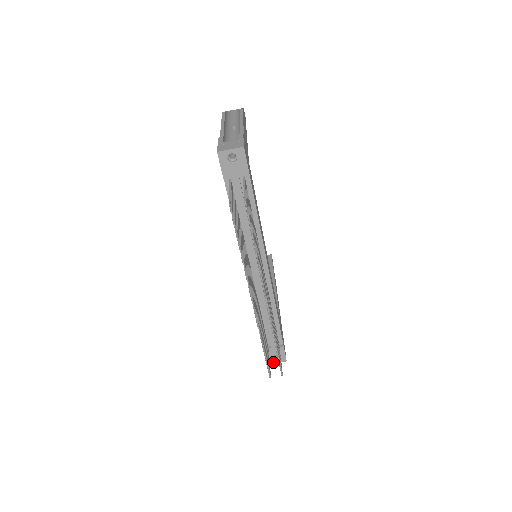
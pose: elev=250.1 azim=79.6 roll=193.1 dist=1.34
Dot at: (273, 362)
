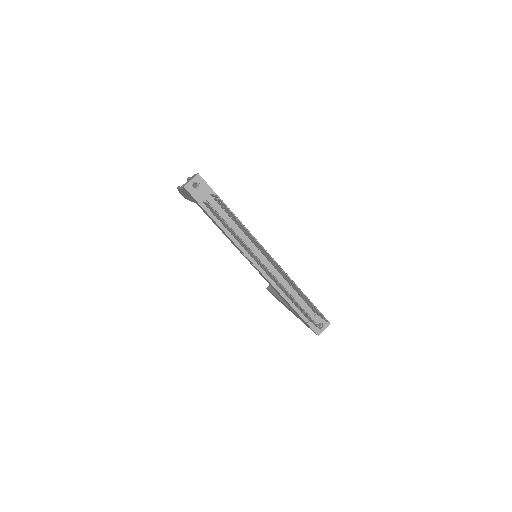
Dot at: (321, 331)
